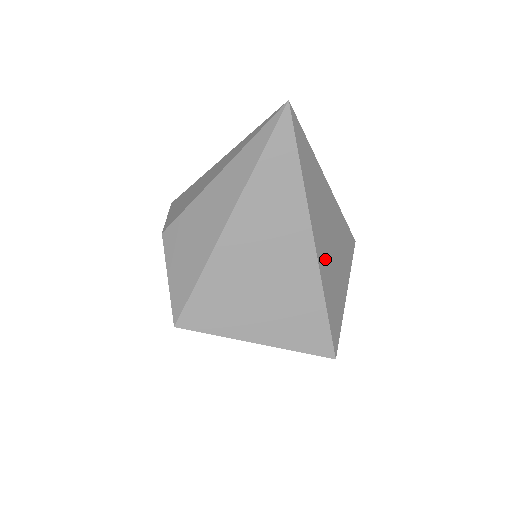
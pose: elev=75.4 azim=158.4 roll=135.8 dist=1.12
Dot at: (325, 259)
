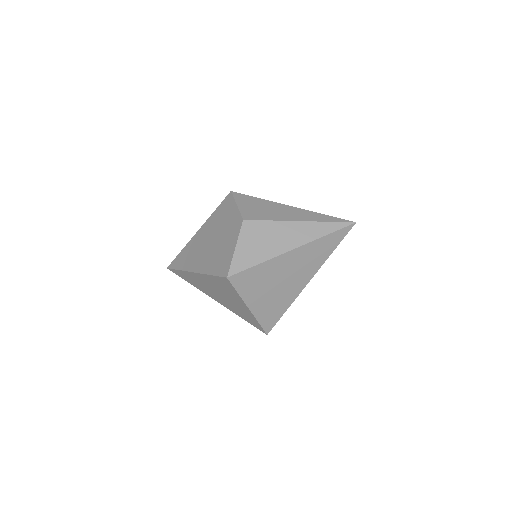
Dot at: occluded
